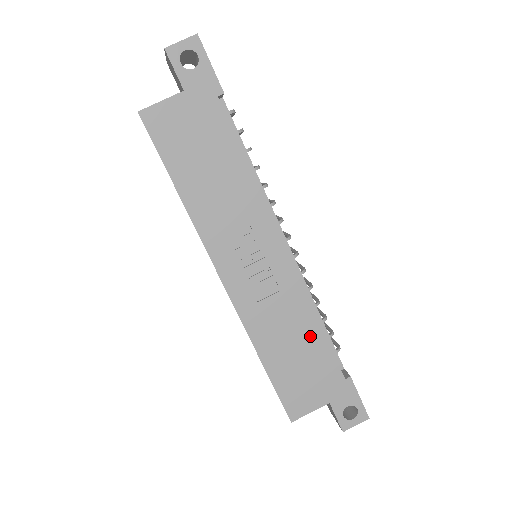
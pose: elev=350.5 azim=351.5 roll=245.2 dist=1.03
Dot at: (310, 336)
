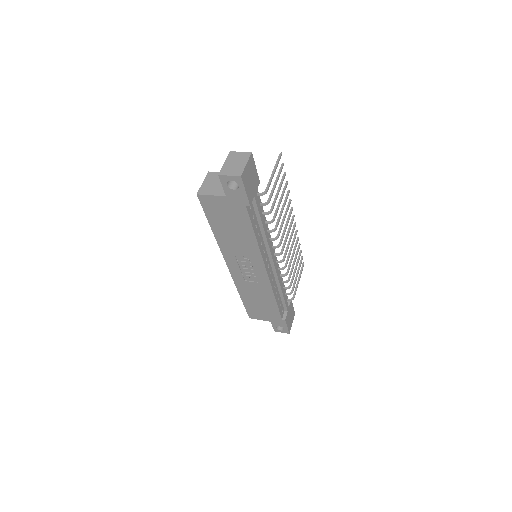
Dot at: (269, 301)
